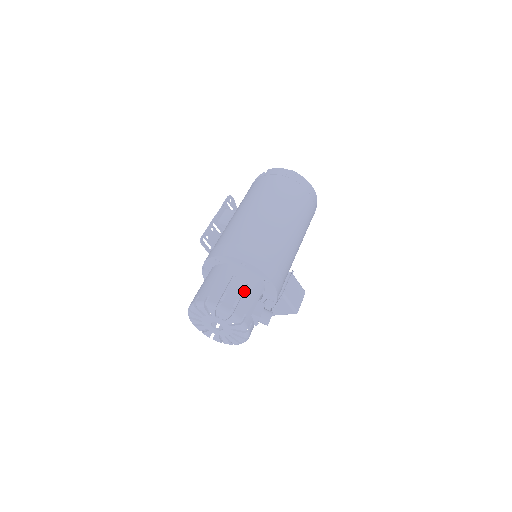
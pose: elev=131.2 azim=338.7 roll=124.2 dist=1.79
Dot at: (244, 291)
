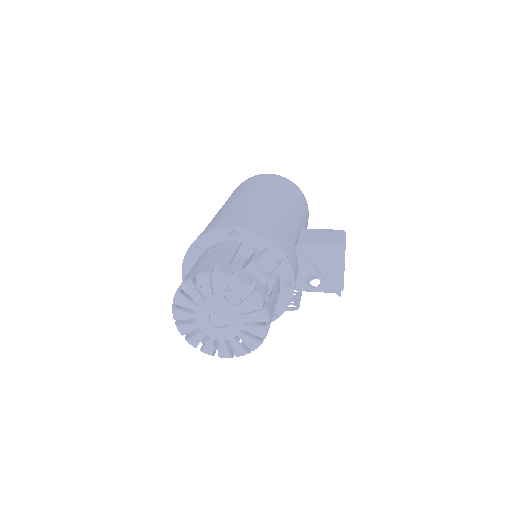
Dot at: (207, 257)
